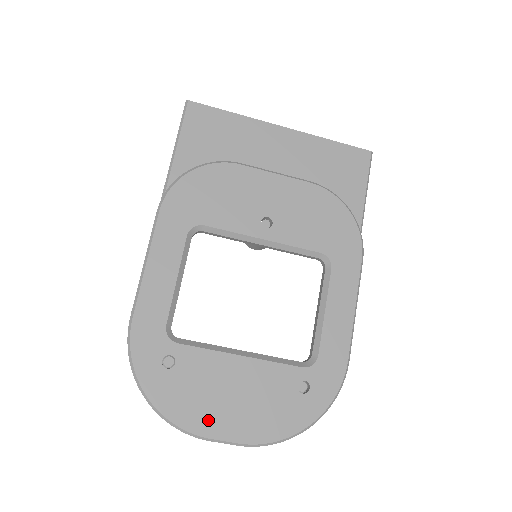
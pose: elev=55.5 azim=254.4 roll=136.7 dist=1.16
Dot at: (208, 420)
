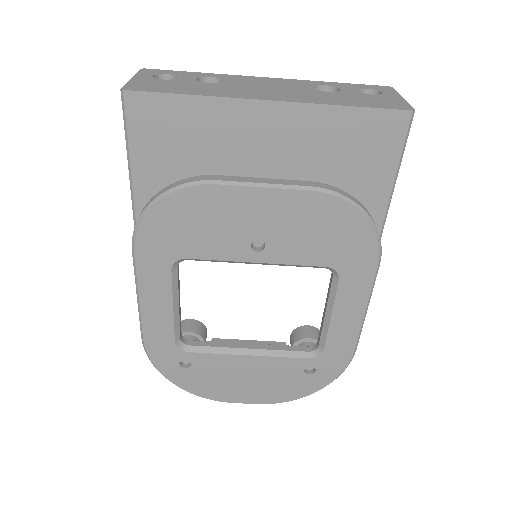
Dot at: (228, 394)
